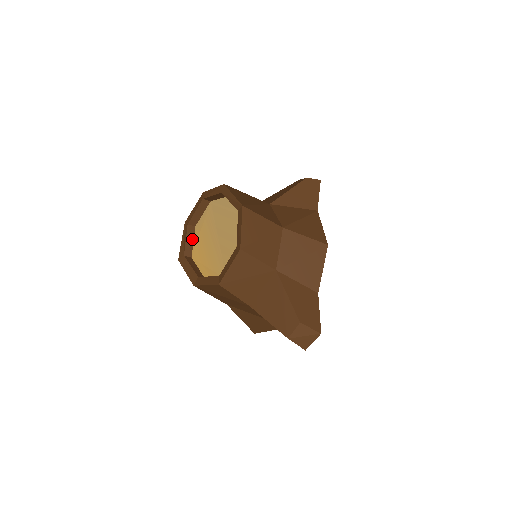
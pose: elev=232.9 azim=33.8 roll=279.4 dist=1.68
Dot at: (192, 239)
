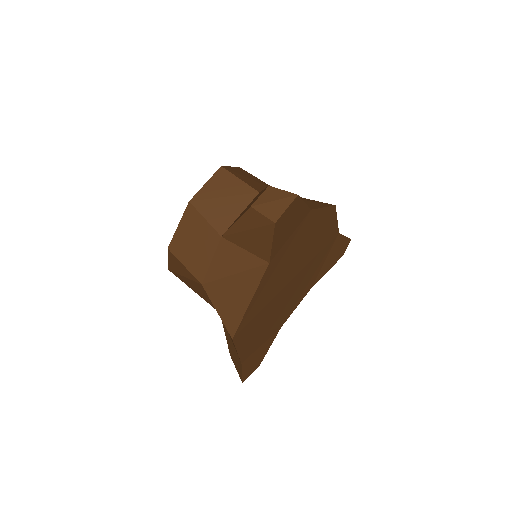
Dot at: occluded
